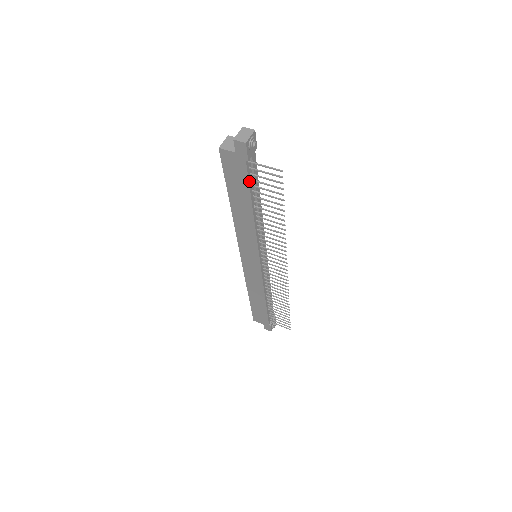
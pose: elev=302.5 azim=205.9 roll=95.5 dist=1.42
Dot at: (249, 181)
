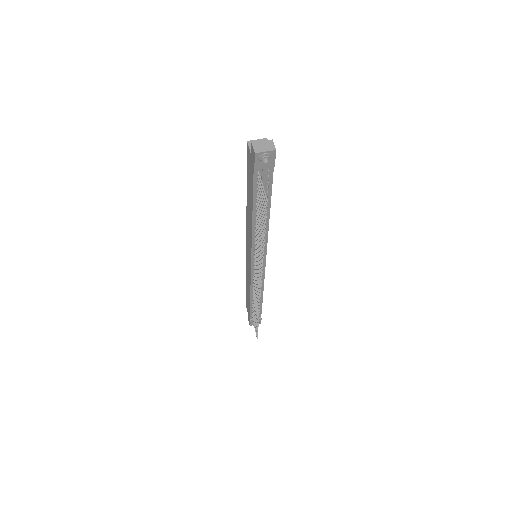
Dot at: (254, 188)
